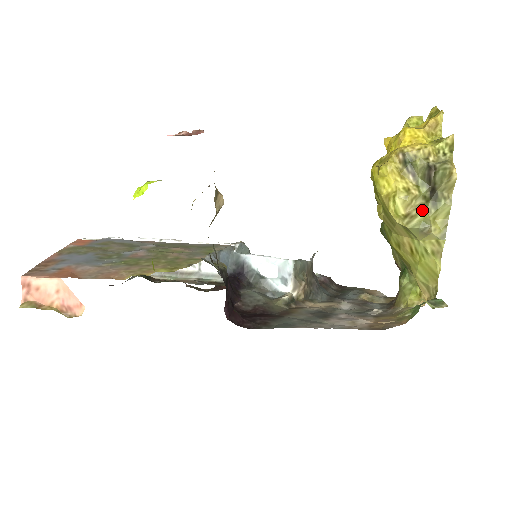
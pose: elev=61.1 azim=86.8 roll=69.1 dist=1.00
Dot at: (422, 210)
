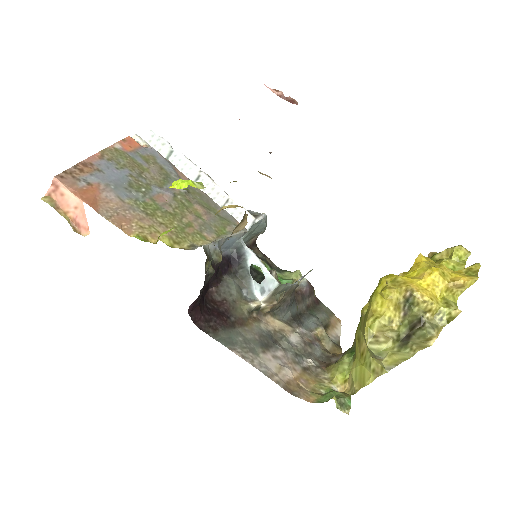
Dot at: (388, 343)
